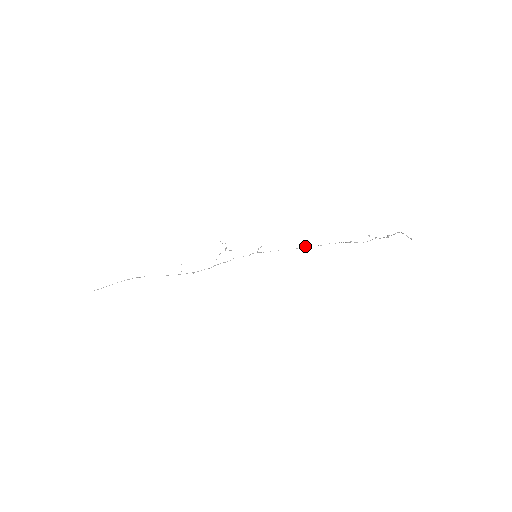
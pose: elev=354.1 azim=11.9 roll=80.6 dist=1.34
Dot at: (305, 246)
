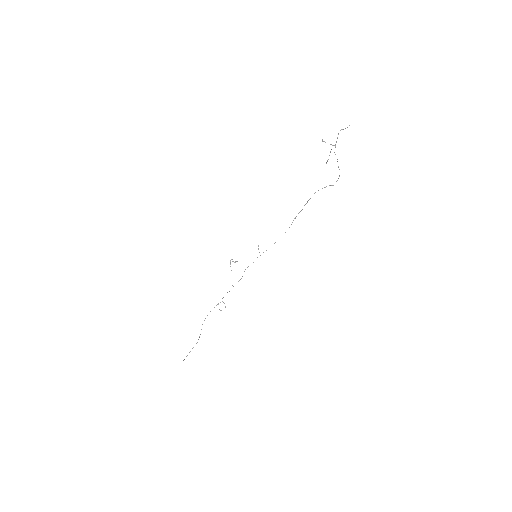
Dot at: occluded
